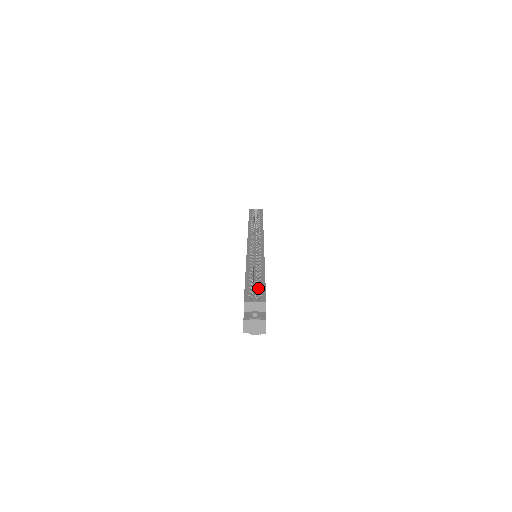
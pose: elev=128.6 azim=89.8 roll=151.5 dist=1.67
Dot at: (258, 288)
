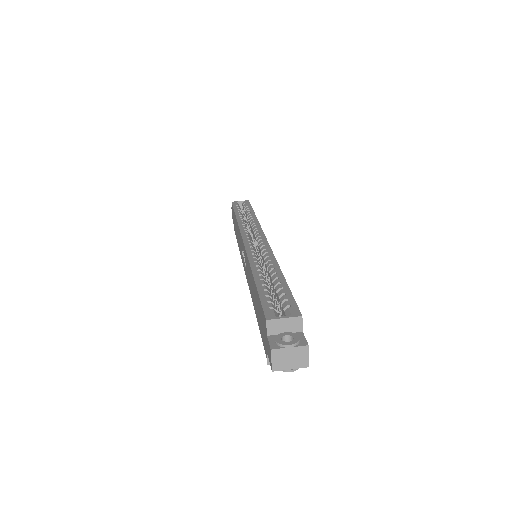
Dot at: (280, 296)
